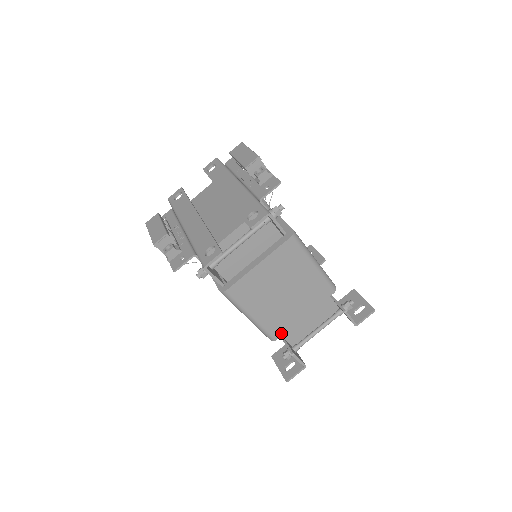
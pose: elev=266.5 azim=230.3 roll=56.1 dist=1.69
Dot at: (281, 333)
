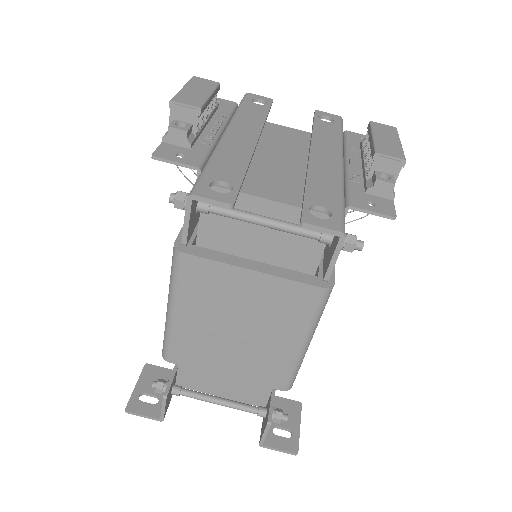
Dot at: (181, 361)
